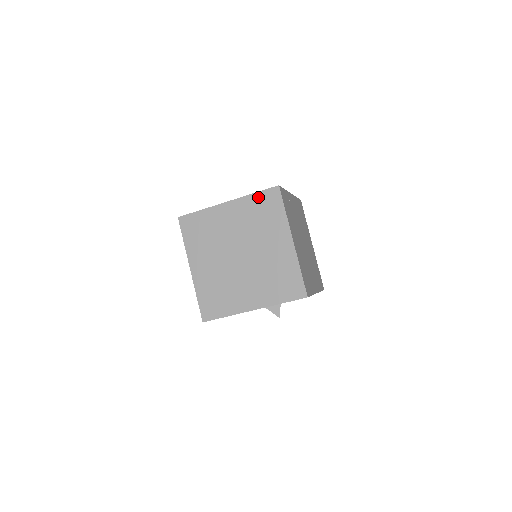
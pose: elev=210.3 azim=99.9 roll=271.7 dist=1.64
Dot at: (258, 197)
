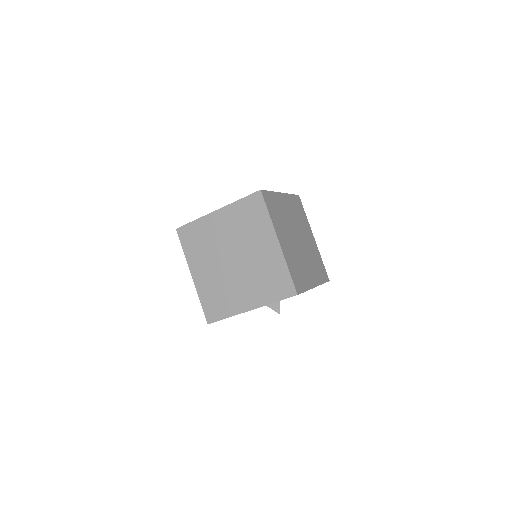
Dot at: (243, 203)
